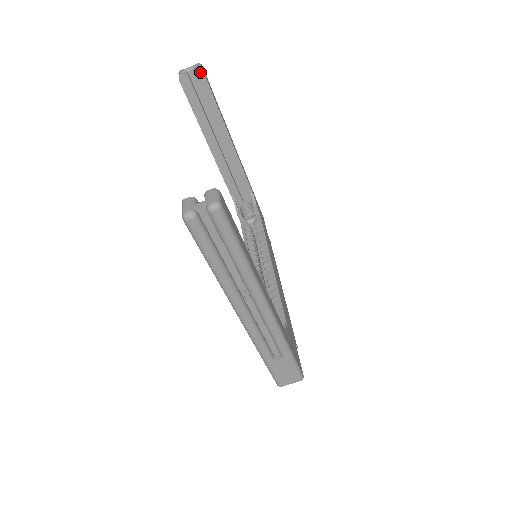
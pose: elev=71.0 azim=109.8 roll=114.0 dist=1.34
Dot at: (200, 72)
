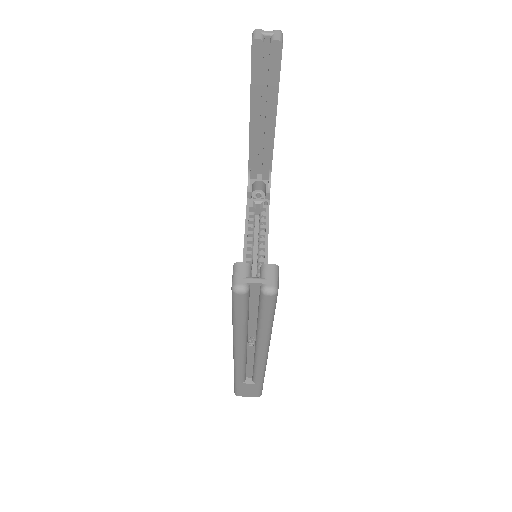
Dot at: (279, 45)
